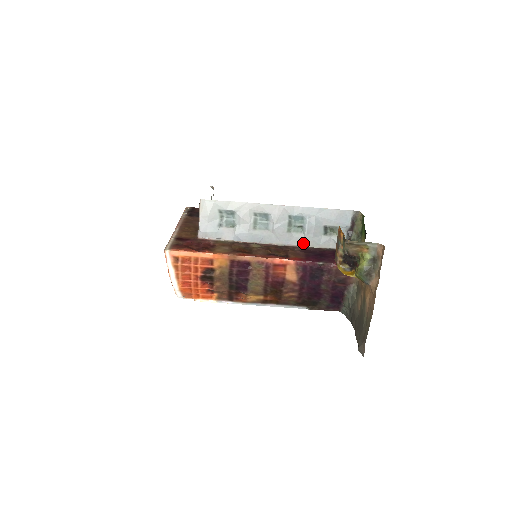
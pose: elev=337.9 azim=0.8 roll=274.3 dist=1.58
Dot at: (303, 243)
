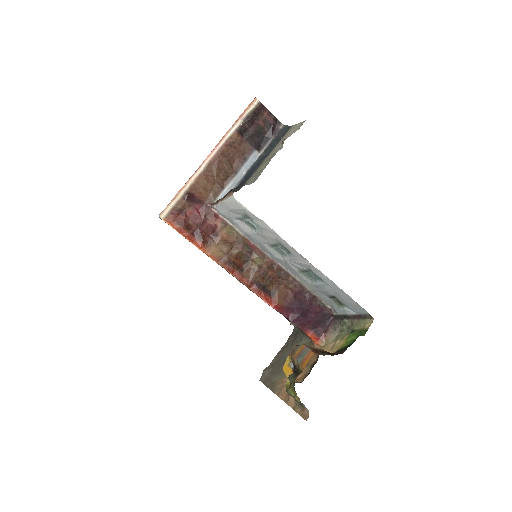
Dot at: (305, 284)
